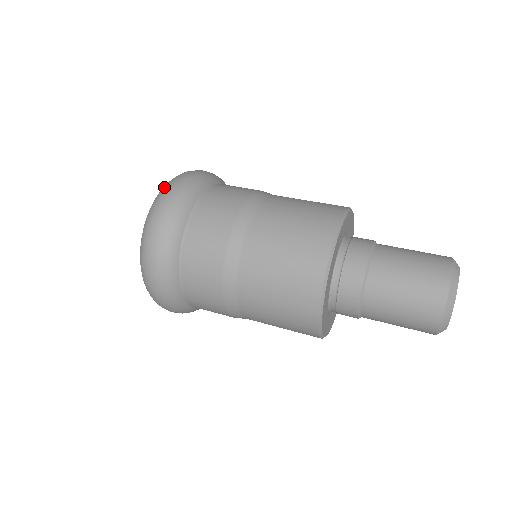
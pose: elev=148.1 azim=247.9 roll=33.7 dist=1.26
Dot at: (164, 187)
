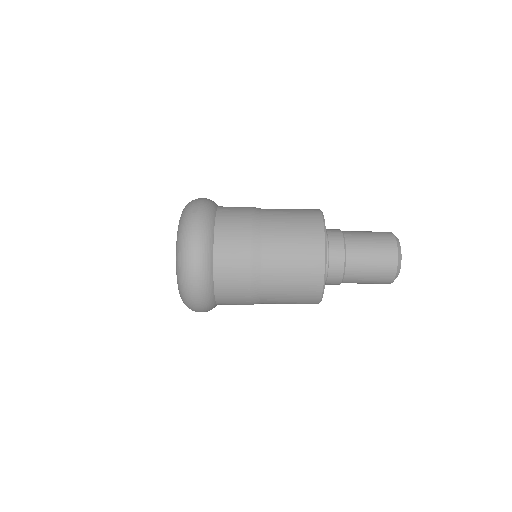
Dot at: (184, 222)
